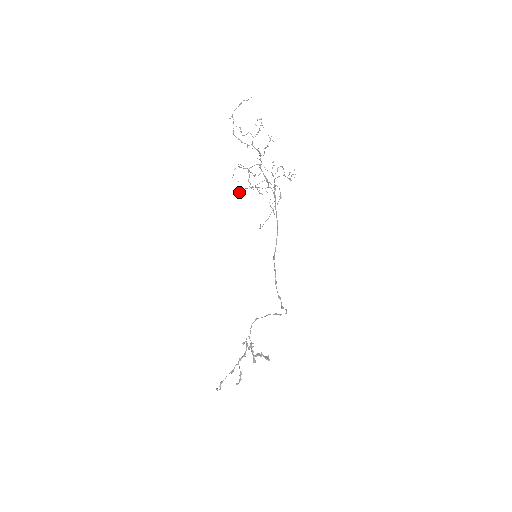
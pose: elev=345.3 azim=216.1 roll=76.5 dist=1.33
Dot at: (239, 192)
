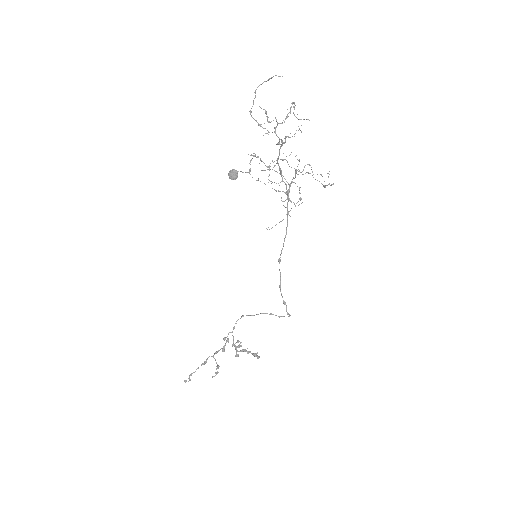
Dot at: (232, 175)
